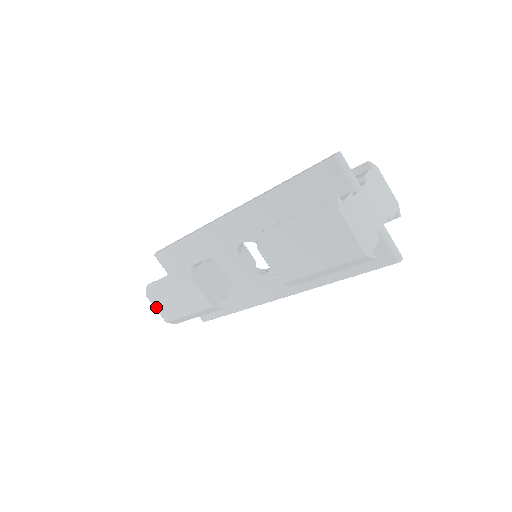
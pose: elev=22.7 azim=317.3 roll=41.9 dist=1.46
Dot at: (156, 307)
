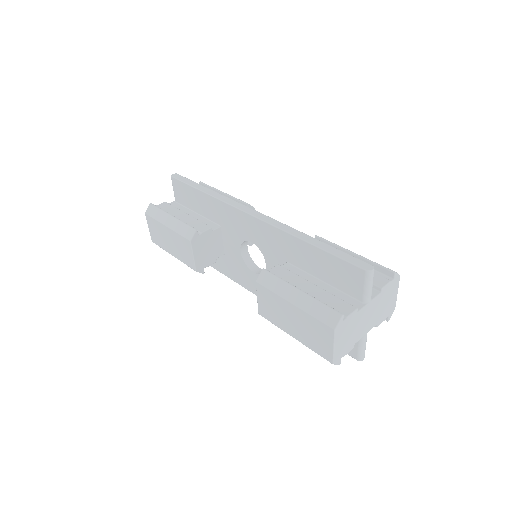
Dot at: (149, 226)
